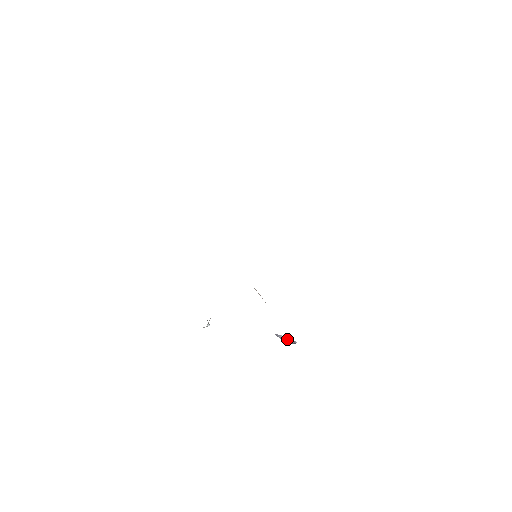
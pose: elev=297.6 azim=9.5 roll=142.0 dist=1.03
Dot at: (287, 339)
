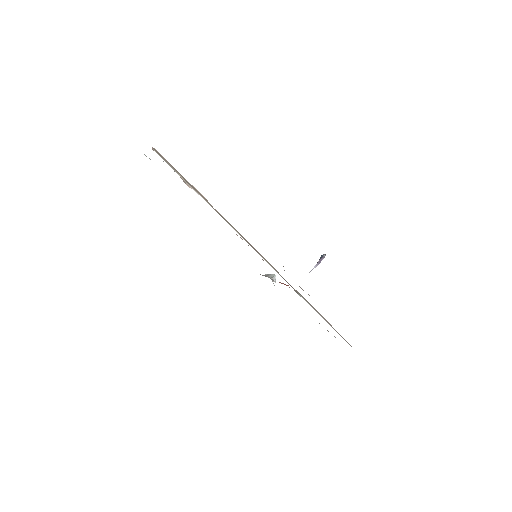
Dot at: (319, 263)
